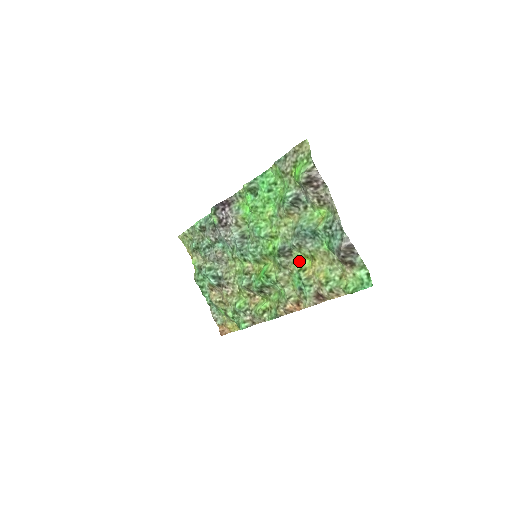
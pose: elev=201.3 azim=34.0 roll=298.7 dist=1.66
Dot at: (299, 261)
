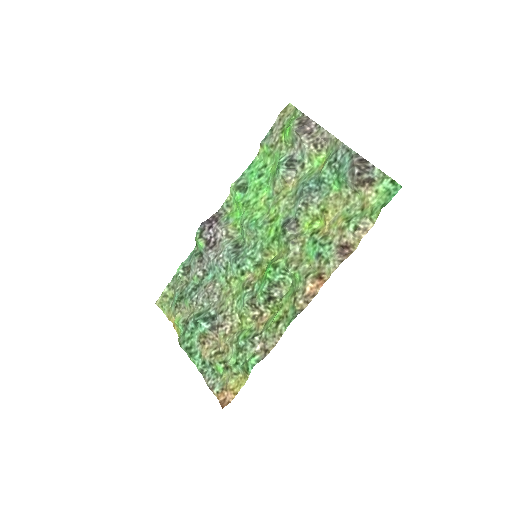
Dot at: (309, 227)
